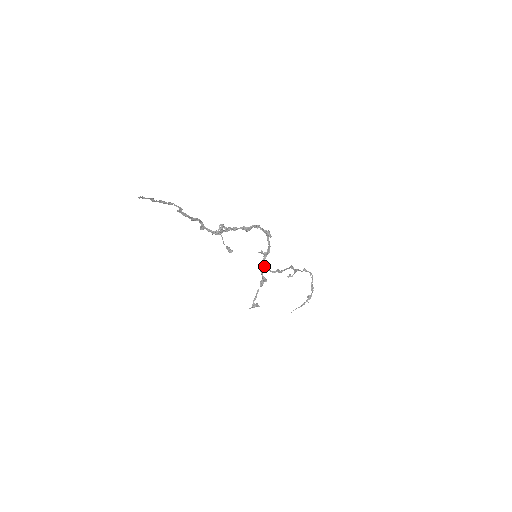
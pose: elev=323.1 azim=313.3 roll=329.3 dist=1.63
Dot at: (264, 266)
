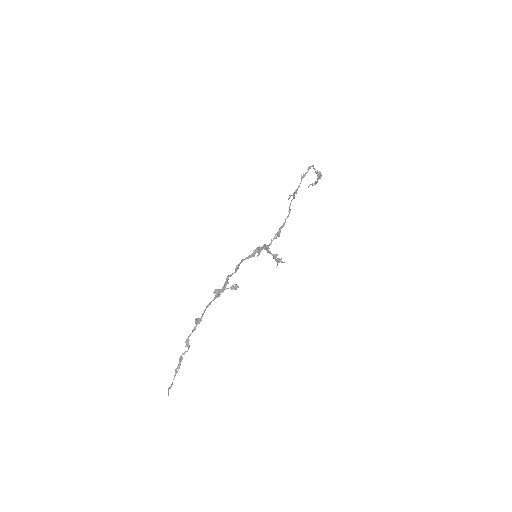
Dot at: (267, 248)
